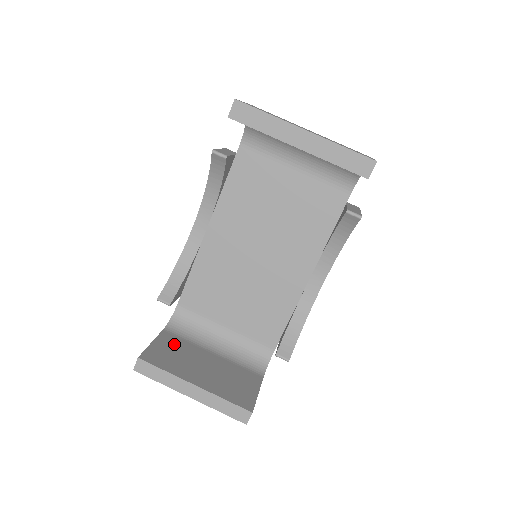
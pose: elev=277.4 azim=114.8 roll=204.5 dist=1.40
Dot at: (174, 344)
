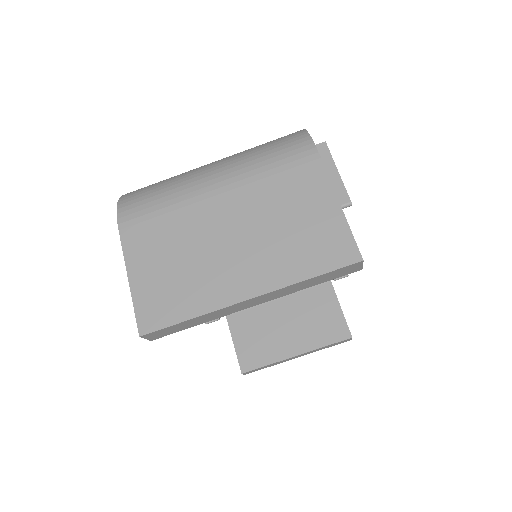
Dot at: (247, 325)
